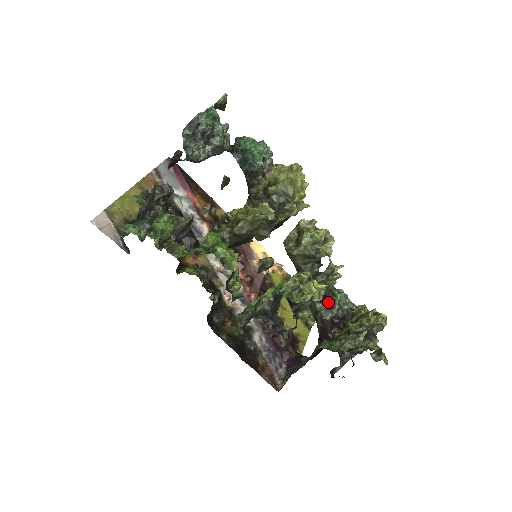
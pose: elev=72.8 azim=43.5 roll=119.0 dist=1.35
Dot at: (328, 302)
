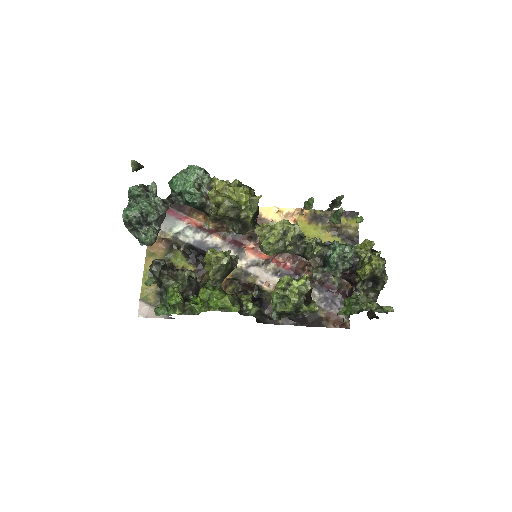
Dot at: (329, 266)
